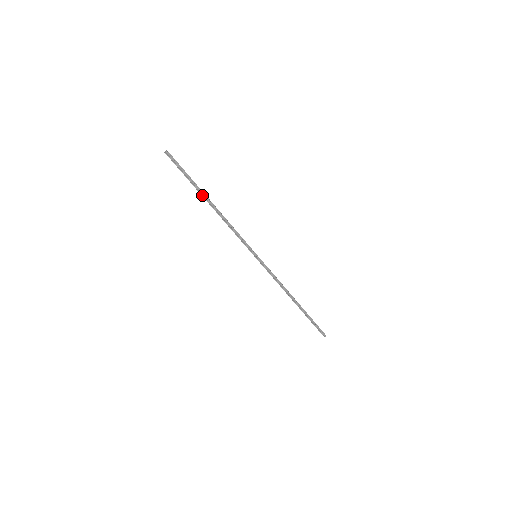
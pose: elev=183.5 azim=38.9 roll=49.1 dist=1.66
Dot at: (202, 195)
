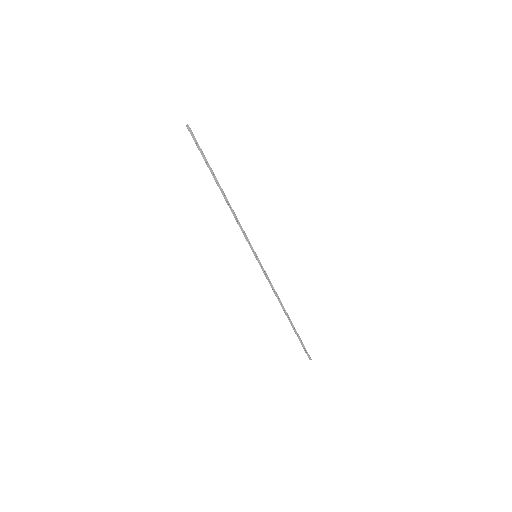
Dot at: (214, 178)
